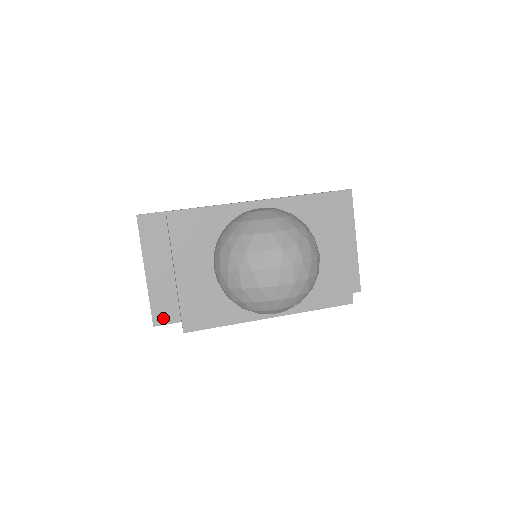
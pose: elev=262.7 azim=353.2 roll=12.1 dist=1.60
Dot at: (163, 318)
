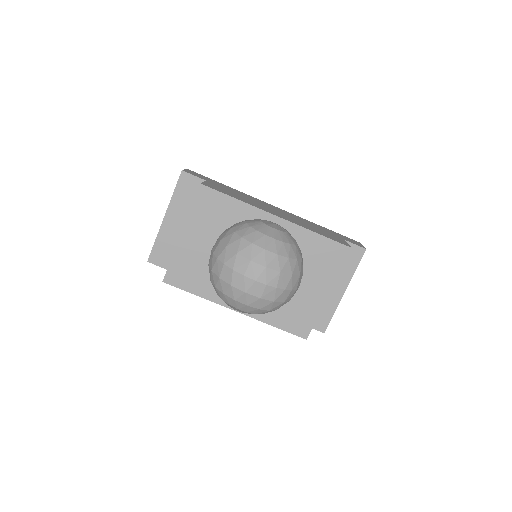
Dot at: (158, 260)
